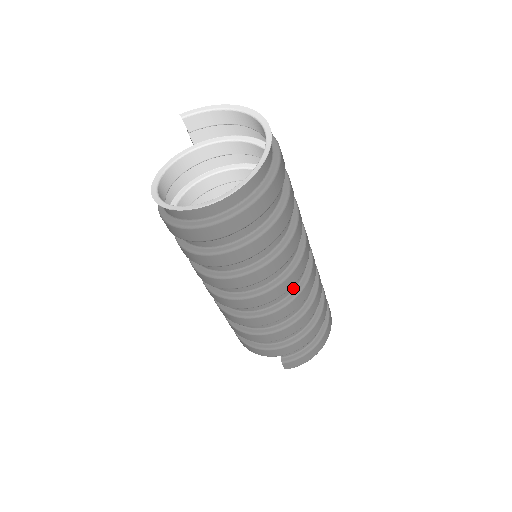
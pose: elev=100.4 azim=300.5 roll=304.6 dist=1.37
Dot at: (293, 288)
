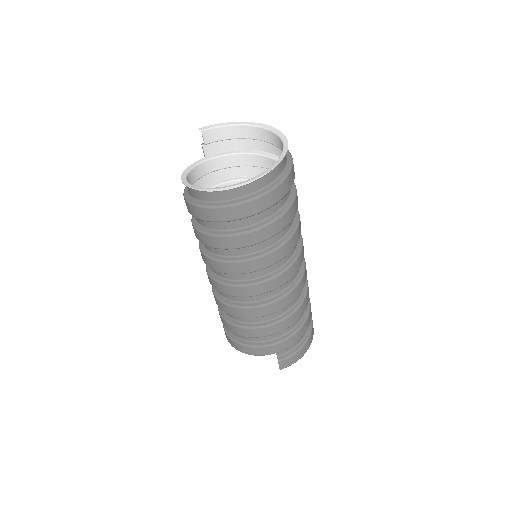
Dot at: (294, 277)
